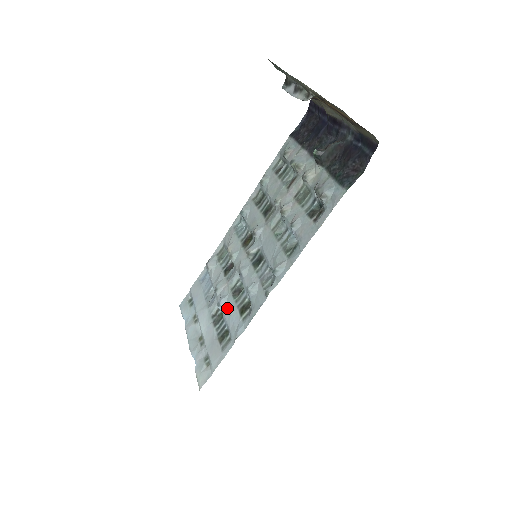
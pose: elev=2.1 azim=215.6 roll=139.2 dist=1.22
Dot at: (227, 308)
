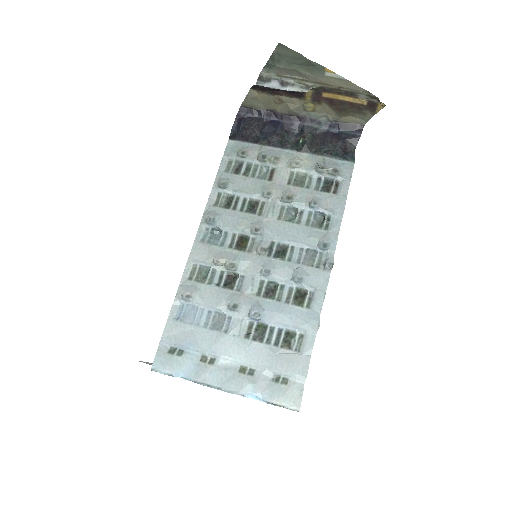
Dot at: (272, 312)
